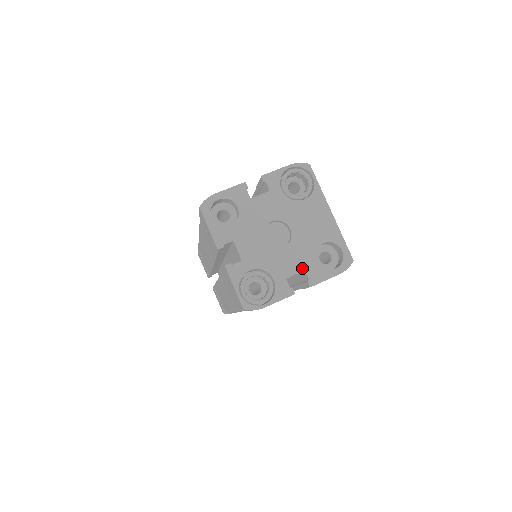
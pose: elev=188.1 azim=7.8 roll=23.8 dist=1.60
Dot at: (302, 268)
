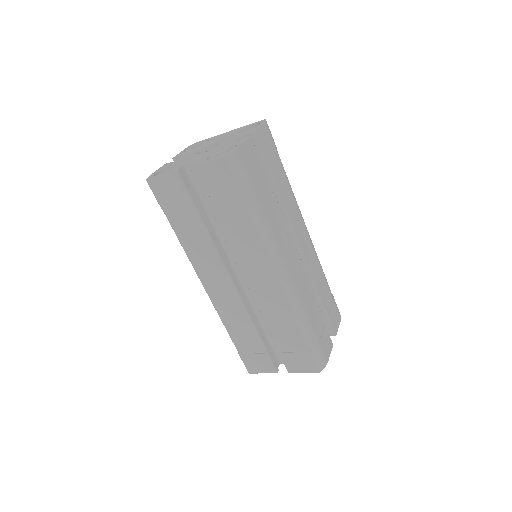
Dot at: (239, 137)
